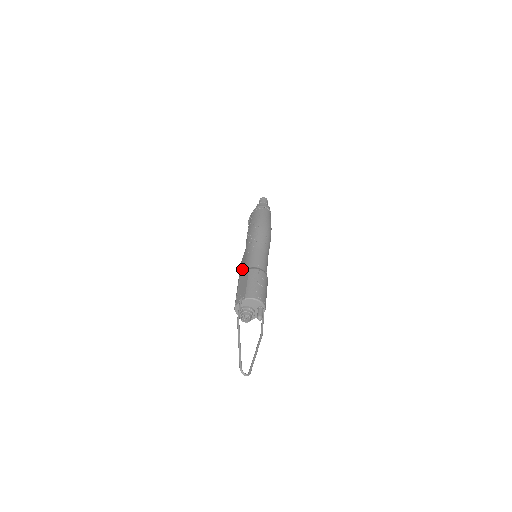
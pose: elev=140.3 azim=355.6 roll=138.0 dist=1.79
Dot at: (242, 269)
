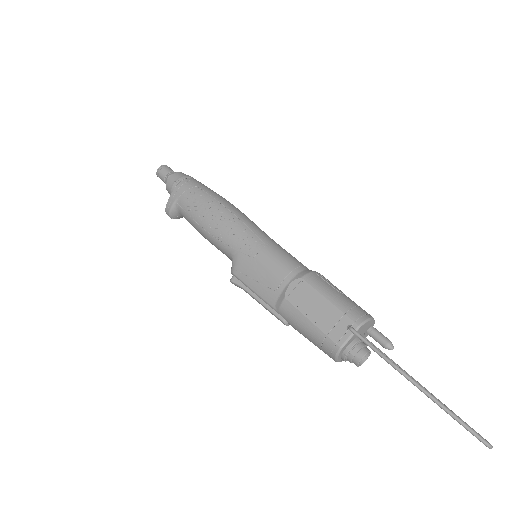
Dot at: (272, 284)
